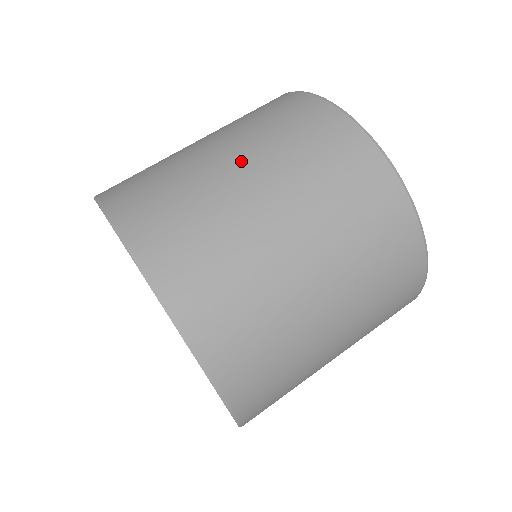
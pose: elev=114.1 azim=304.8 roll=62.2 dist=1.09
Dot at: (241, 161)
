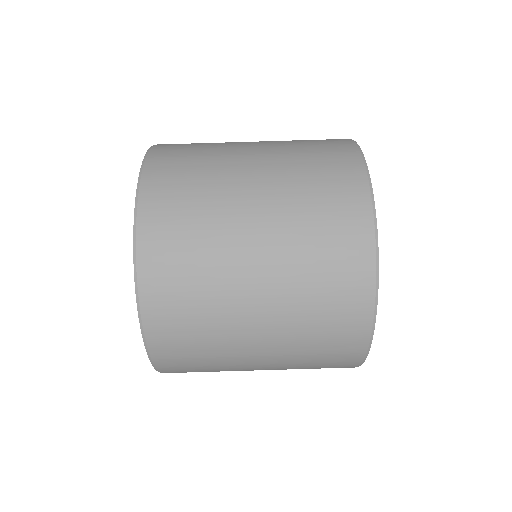
Dot at: (260, 170)
